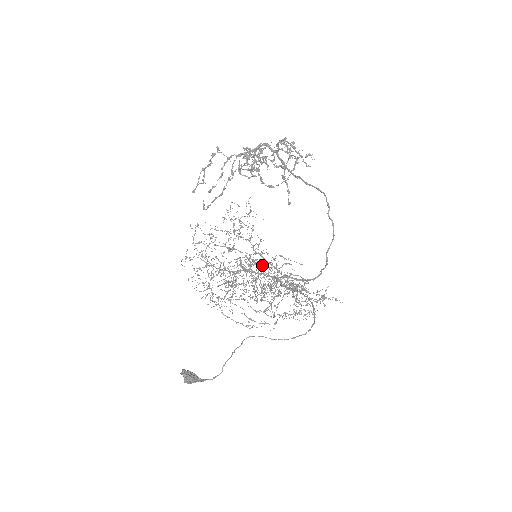
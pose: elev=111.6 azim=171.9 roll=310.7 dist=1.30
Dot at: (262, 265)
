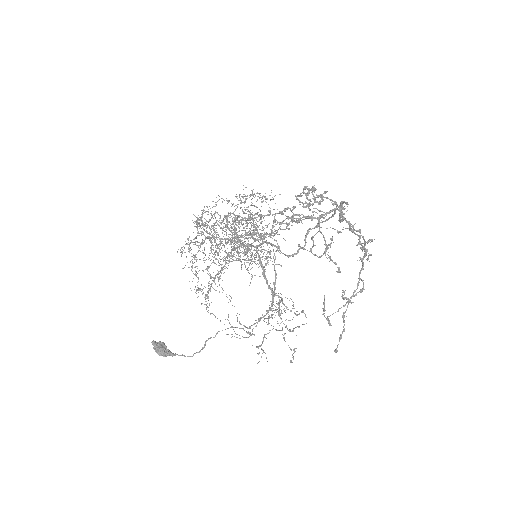
Dot at: (247, 223)
